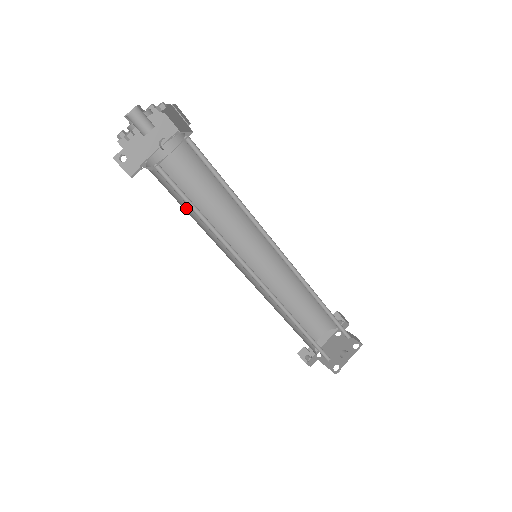
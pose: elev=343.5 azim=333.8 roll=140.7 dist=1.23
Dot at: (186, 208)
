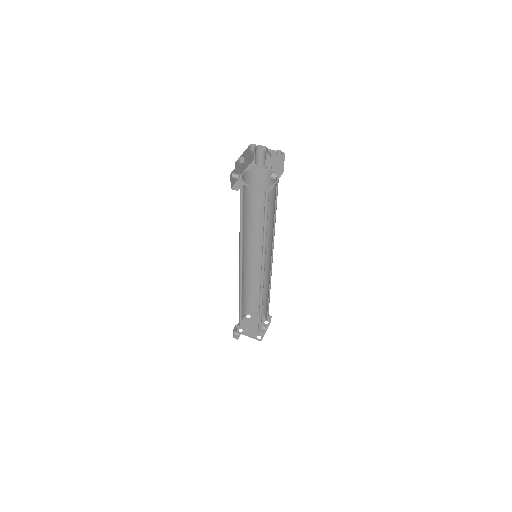
Dot at: occluded
